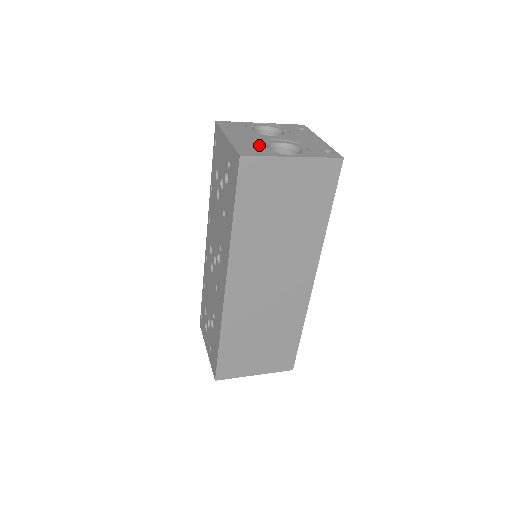
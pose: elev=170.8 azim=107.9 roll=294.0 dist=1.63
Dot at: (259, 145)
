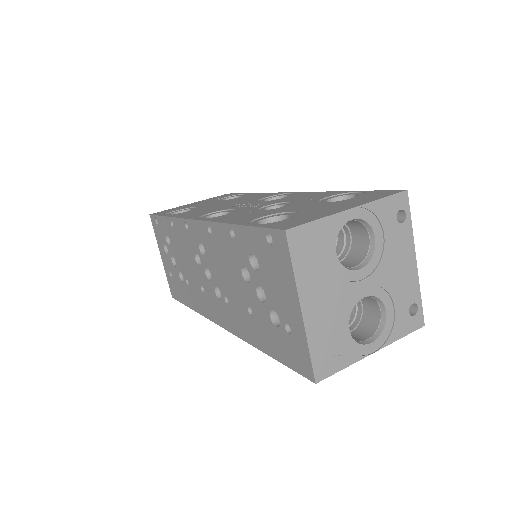
Dot at: (340, 328)
